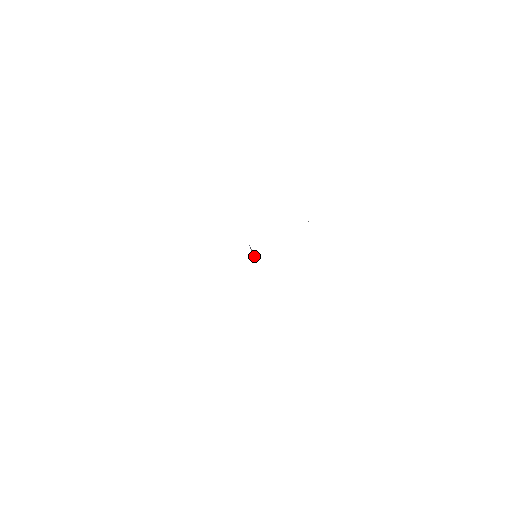
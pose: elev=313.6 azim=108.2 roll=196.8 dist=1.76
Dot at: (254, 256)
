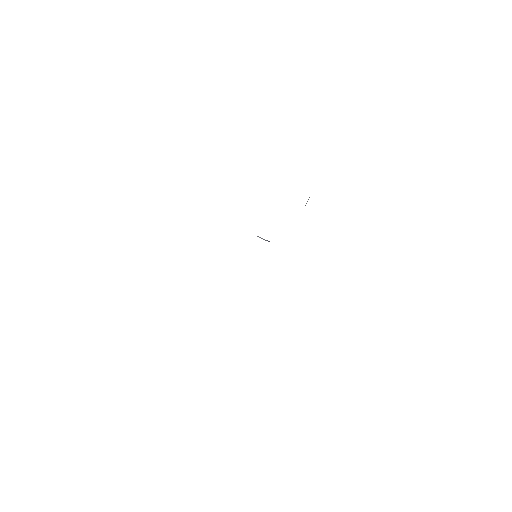
Dot at: (268, 241)
